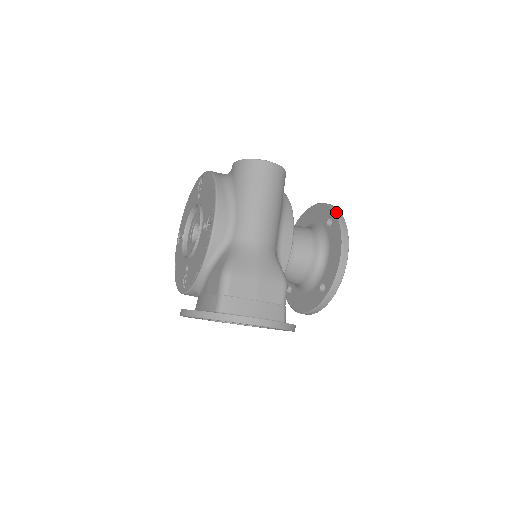
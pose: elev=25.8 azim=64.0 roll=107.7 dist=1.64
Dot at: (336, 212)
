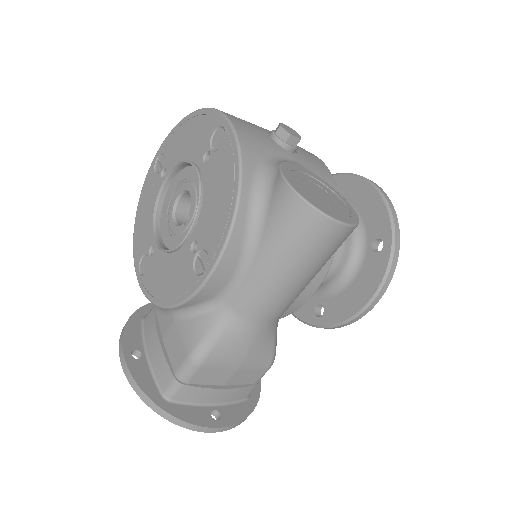
Dot at: (394, 244)
